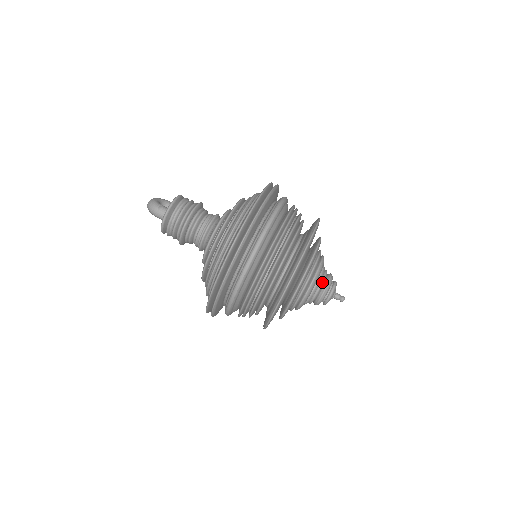
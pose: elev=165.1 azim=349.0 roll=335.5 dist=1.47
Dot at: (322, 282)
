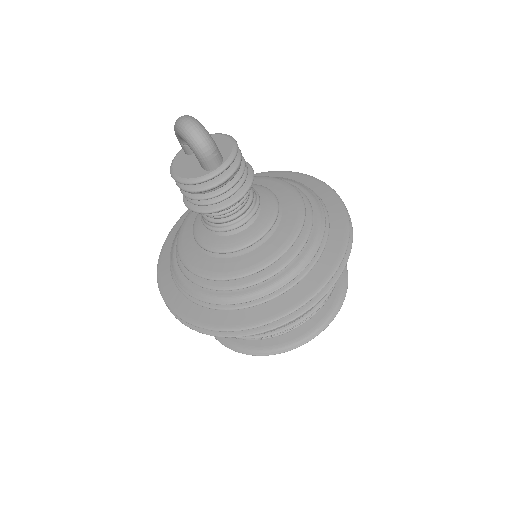
Dot at: occluded
